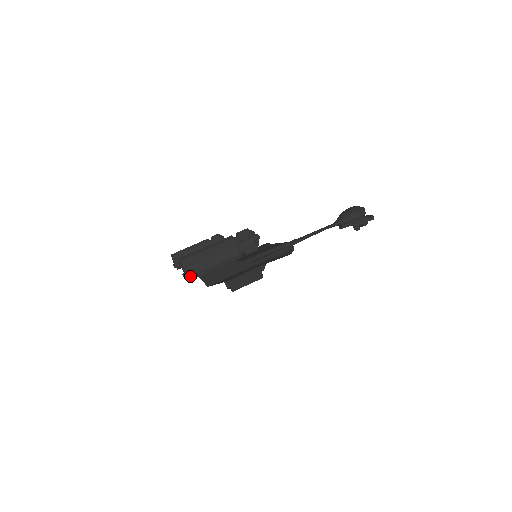
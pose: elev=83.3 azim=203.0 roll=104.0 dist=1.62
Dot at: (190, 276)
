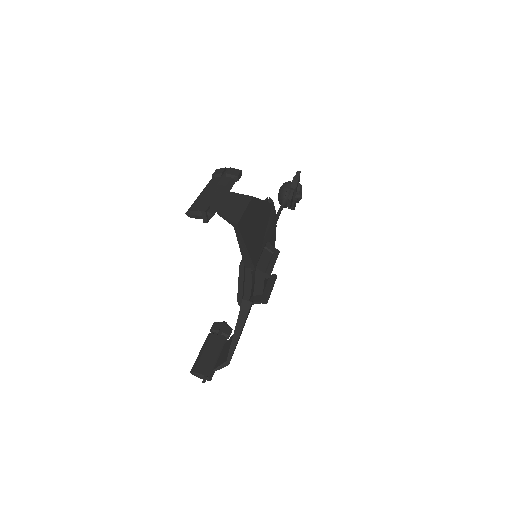
Dot at: (210, 211)
